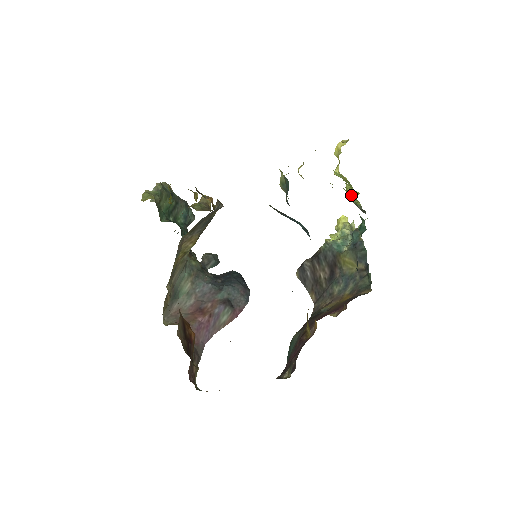
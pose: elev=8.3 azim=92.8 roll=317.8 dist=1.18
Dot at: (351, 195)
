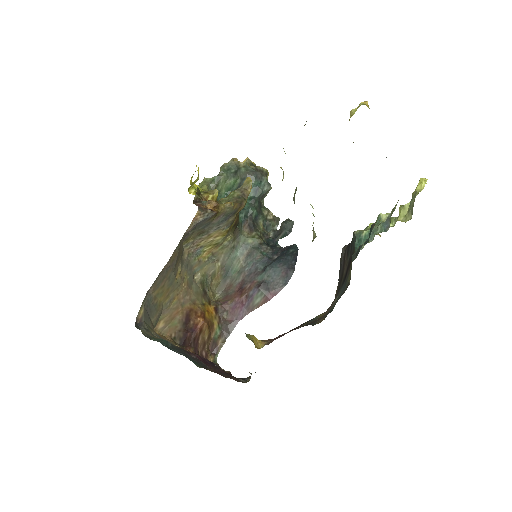
Dot at: occluded
